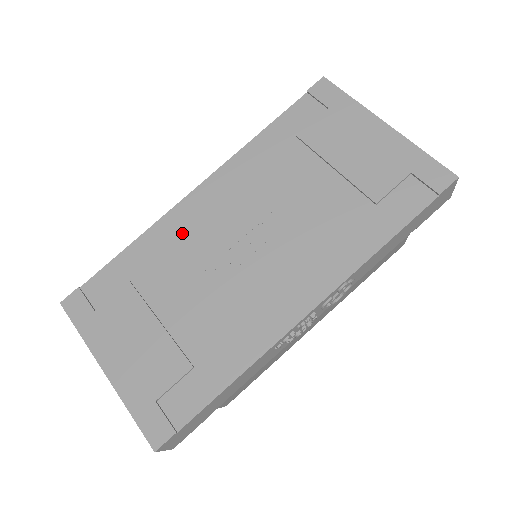
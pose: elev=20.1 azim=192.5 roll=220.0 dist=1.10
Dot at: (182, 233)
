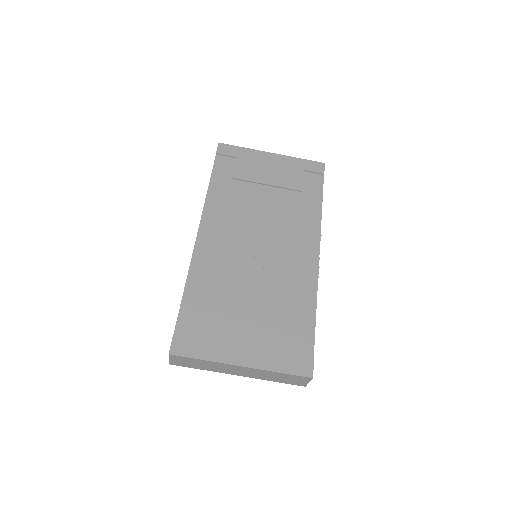
Dot at: (214, 262)
